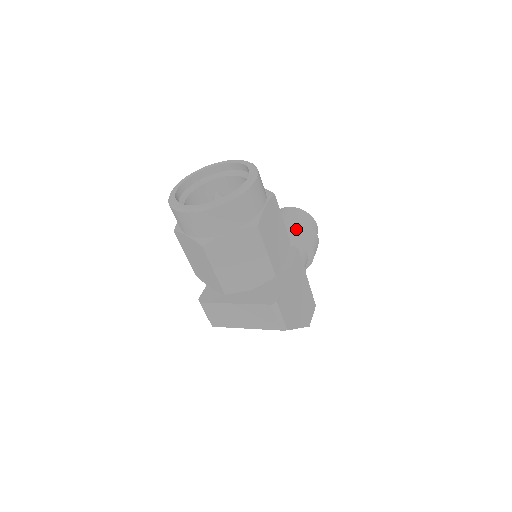
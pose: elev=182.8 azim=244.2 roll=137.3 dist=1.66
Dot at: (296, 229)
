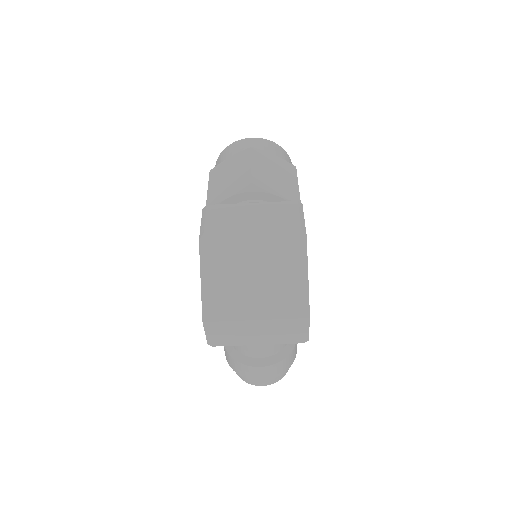
Dot at: occluded
